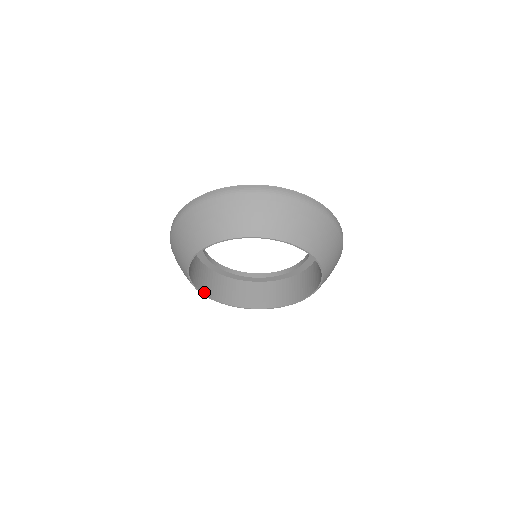
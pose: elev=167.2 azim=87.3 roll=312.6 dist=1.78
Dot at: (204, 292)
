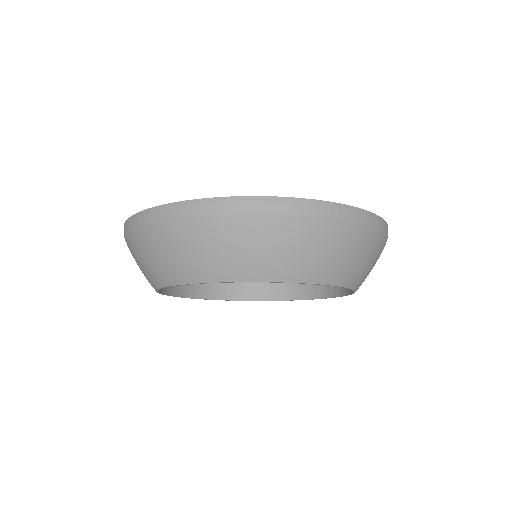
Dot at: (191, 295)
